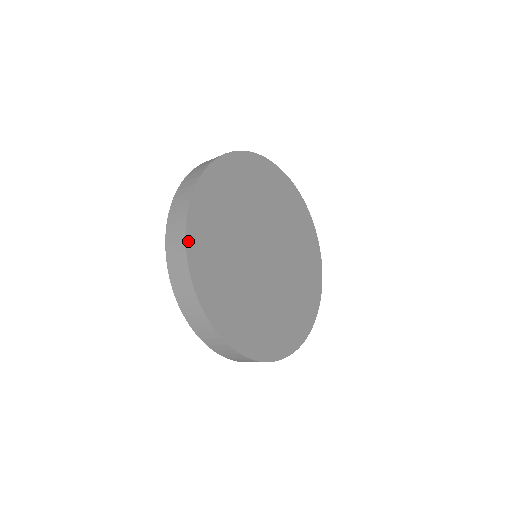
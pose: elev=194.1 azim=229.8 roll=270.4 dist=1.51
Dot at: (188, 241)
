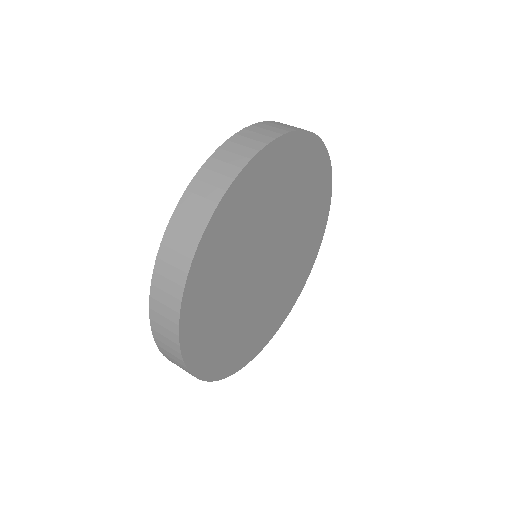
Dot at: (195, 261)
